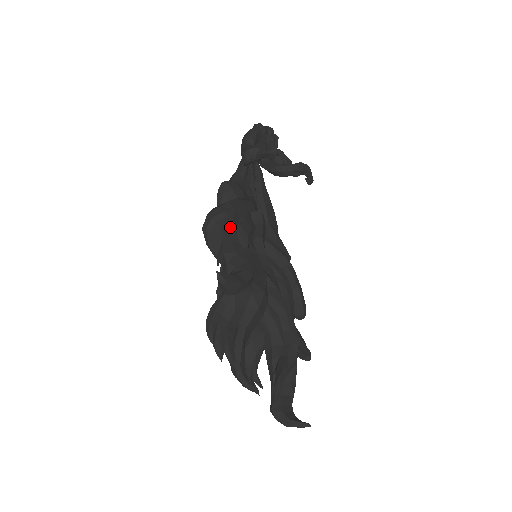
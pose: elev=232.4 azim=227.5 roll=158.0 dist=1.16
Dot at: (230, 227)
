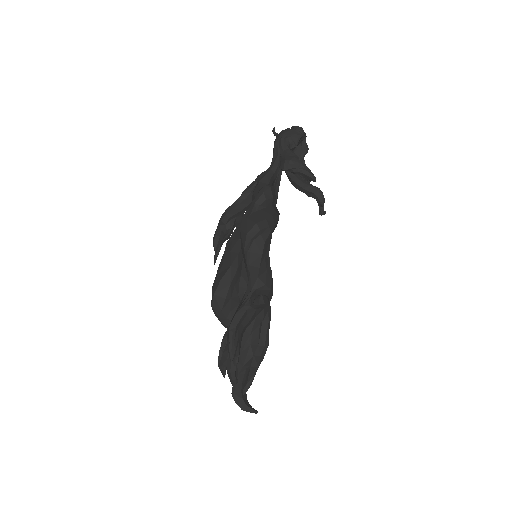
Dot at: (268, 242)
